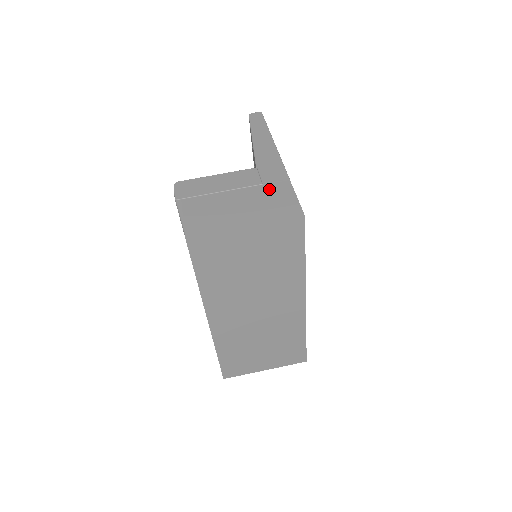
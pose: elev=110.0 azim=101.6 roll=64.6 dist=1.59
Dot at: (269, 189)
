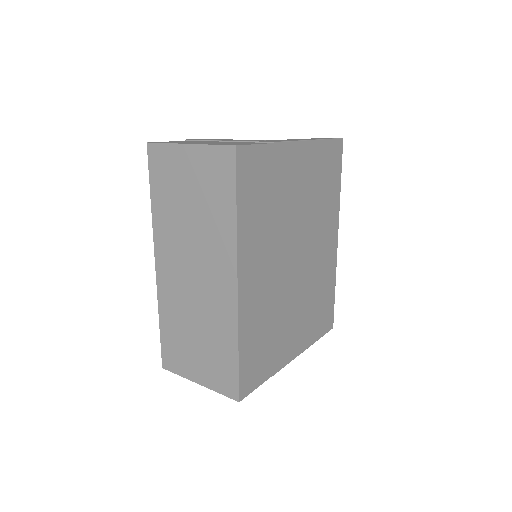
Dot at: (249, 142)
